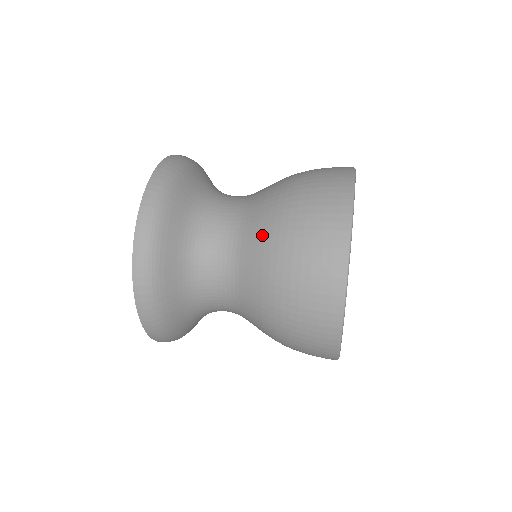
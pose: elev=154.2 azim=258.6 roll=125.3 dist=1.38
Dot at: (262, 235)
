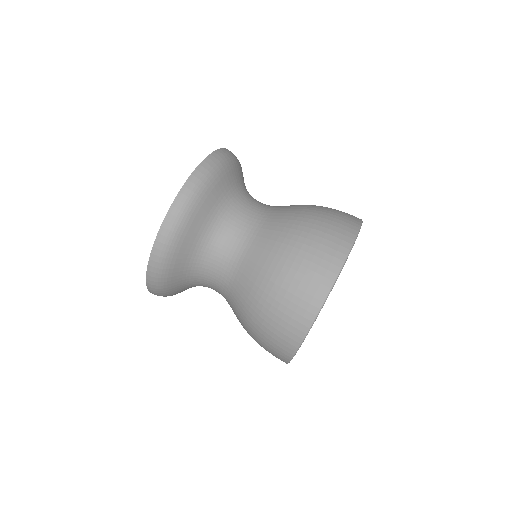
Dot at: (243, 302)
